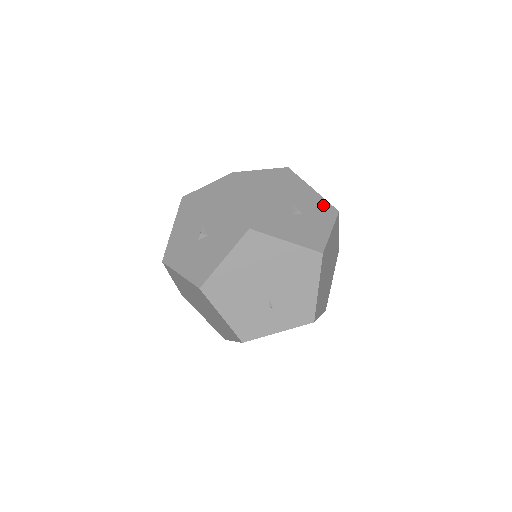
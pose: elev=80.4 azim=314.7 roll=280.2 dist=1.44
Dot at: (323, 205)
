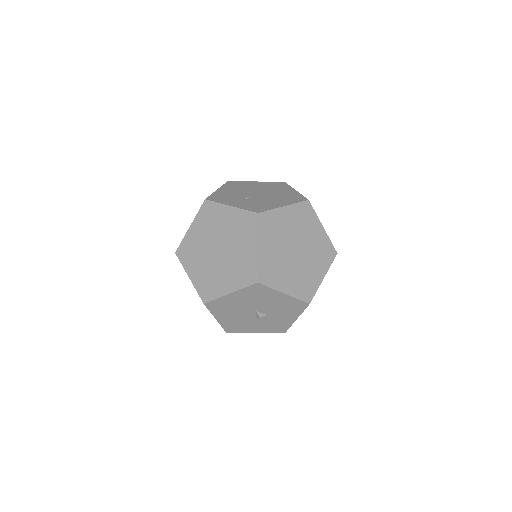
Dot at: occluded
